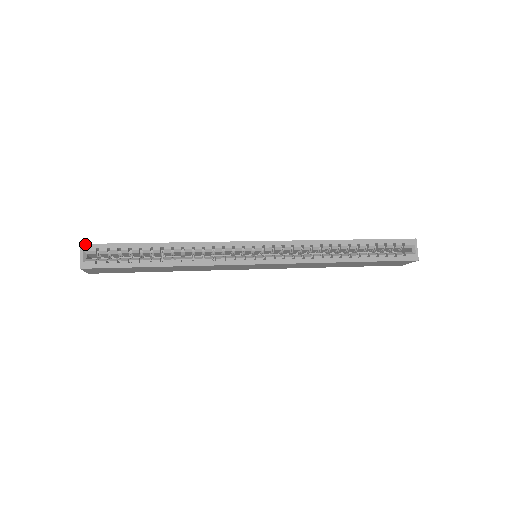
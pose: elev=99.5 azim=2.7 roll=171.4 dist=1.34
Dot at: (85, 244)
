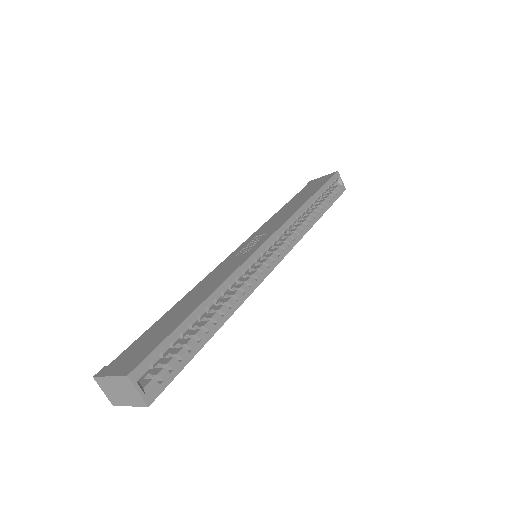
Dot at: (132, 371)
